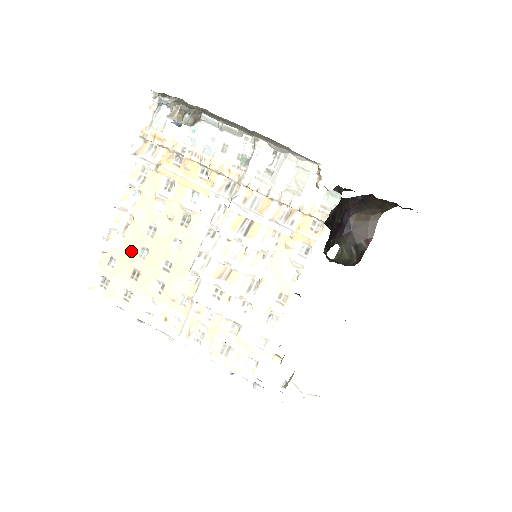
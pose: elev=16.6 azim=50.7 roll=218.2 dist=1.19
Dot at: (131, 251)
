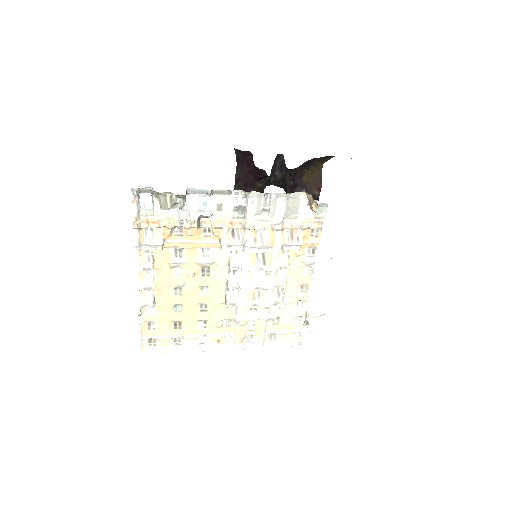
Dot at: (166, 312)
